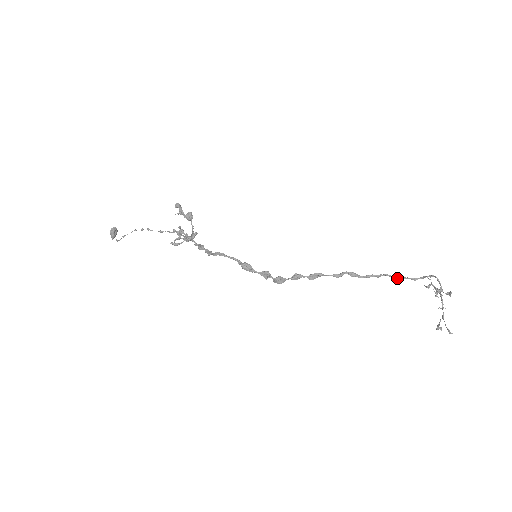
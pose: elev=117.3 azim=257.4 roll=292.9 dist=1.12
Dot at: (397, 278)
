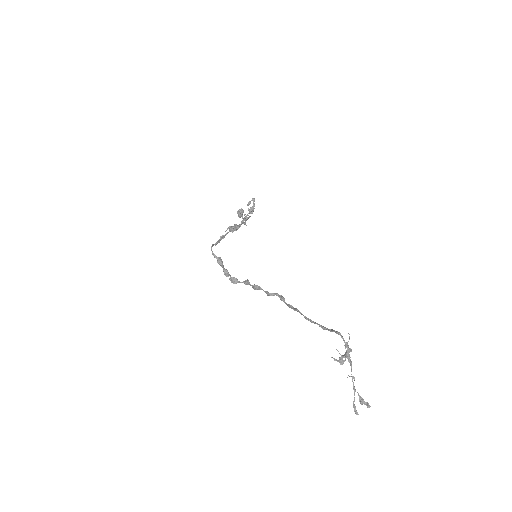
Dot at: (306, 319)
